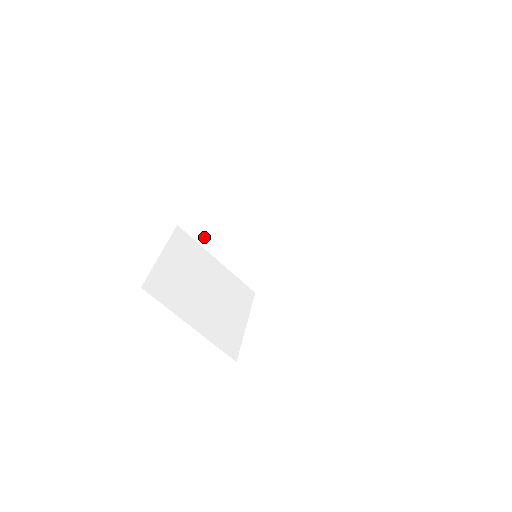
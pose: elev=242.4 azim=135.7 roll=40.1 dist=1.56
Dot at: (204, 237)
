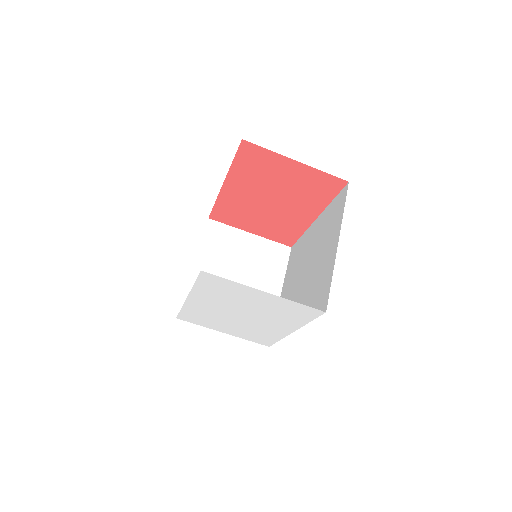
Dot at: (290, 266)
